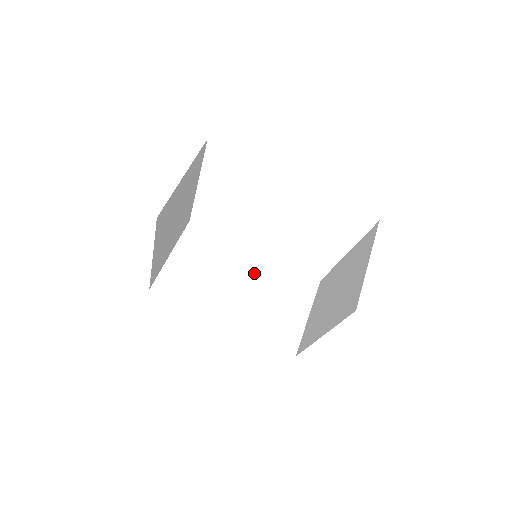
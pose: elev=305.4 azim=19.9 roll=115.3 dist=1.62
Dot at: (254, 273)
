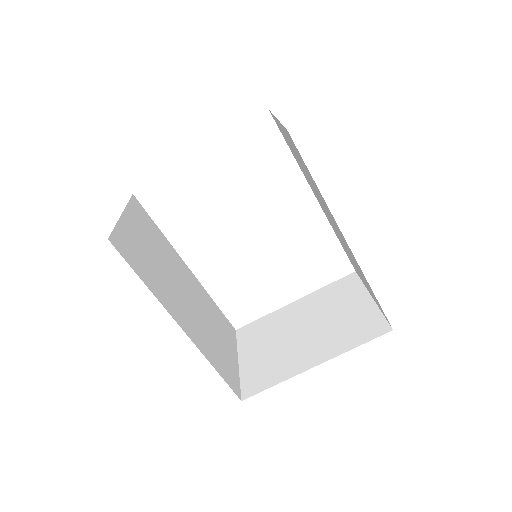
Dot at: (193, 289)
